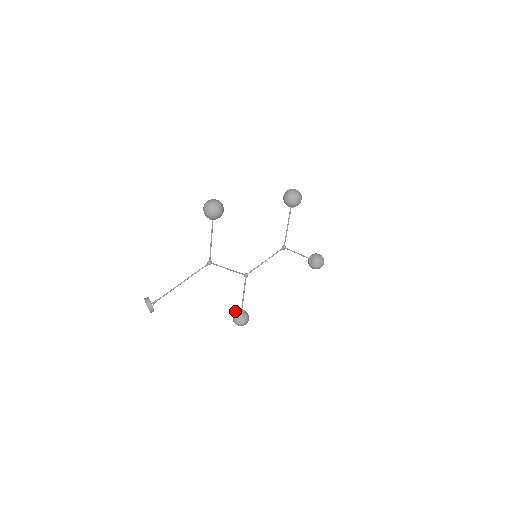
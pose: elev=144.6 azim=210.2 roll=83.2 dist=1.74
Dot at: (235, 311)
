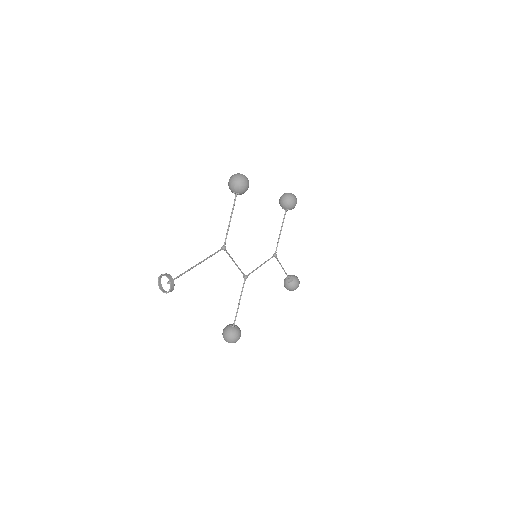
Dot at: occluded
